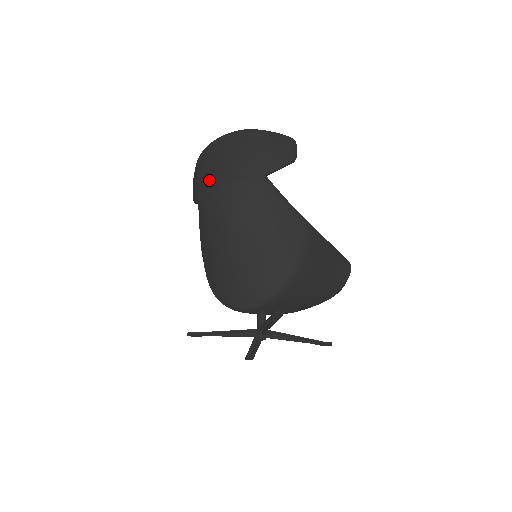
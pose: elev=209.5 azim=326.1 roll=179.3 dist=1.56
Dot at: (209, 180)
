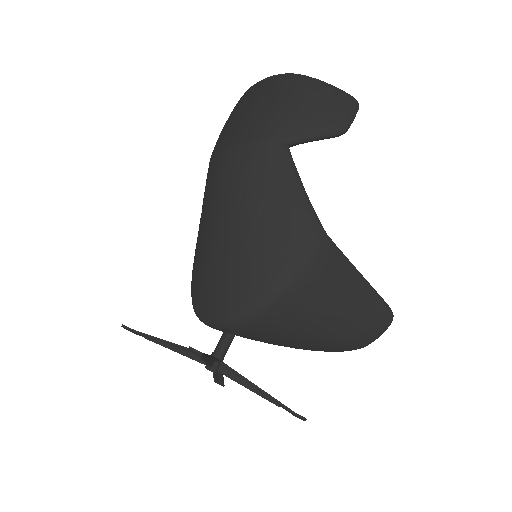
Dot at: (222, 135)
